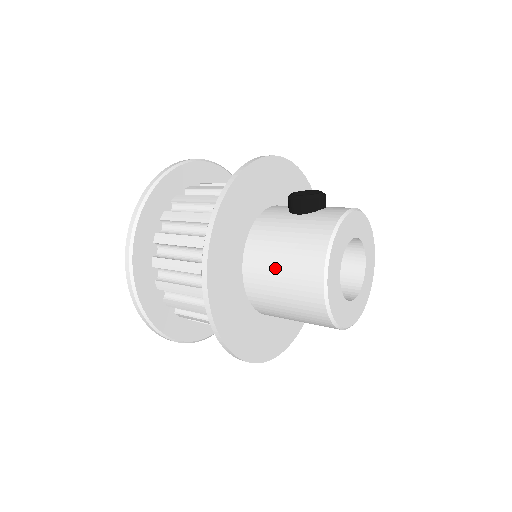
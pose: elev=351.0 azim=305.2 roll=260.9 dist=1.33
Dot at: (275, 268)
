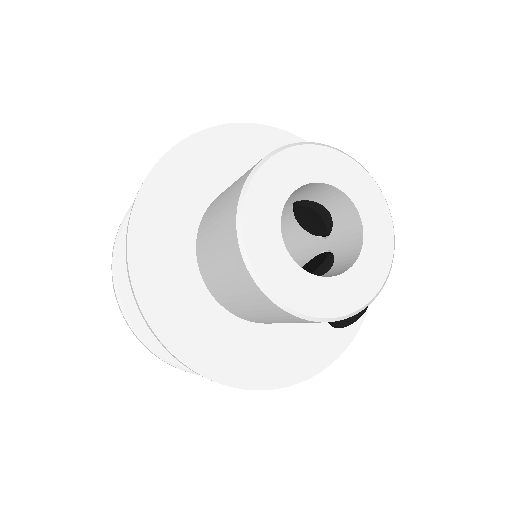
Dot at: occluded
